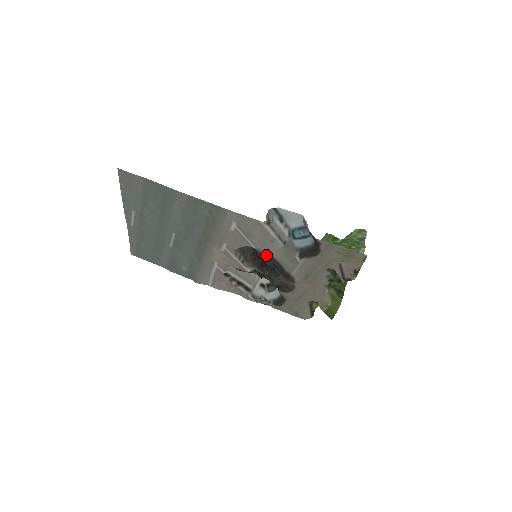
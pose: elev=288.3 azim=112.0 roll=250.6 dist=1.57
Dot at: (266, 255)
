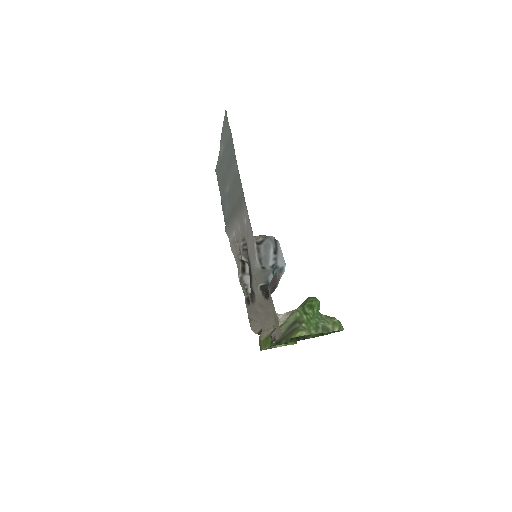
Dot at: (249, 261)
